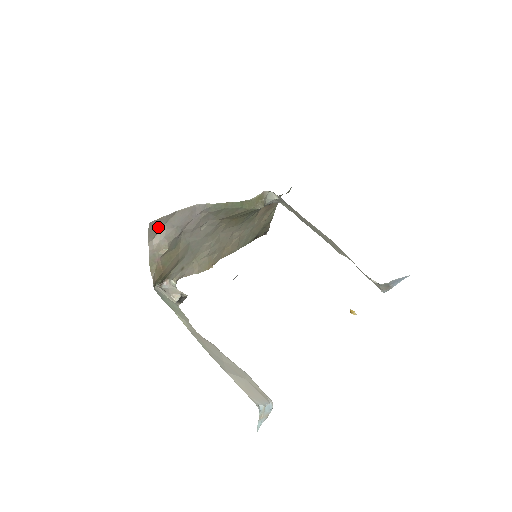
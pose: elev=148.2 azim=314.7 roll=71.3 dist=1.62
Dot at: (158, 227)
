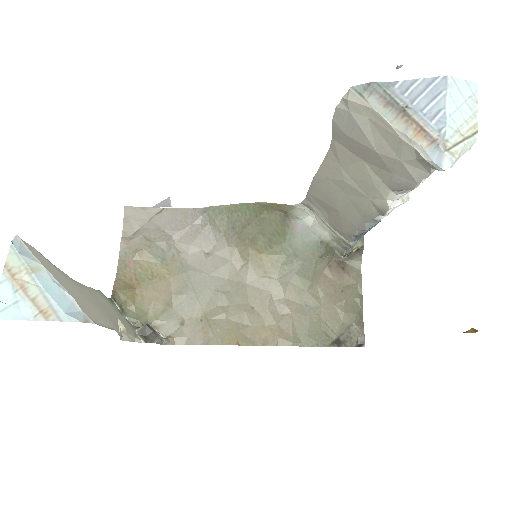
Dot at: (138, 222)
